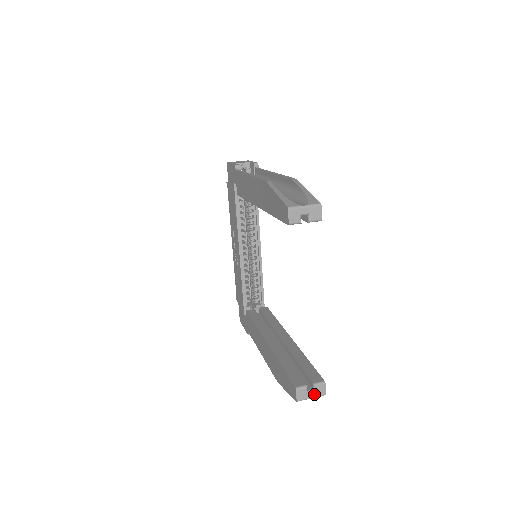
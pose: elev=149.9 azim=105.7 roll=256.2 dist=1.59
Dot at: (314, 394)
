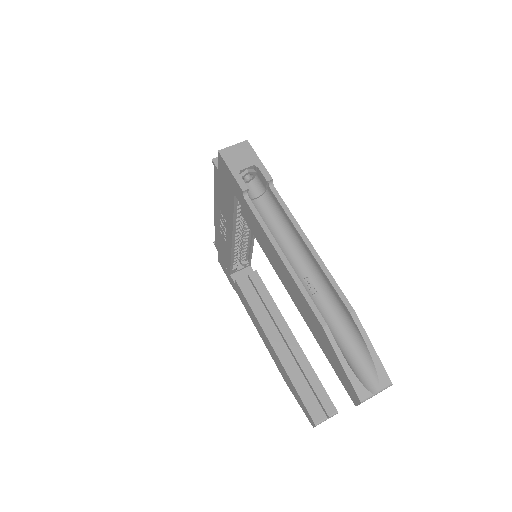
Dot at: occluded
